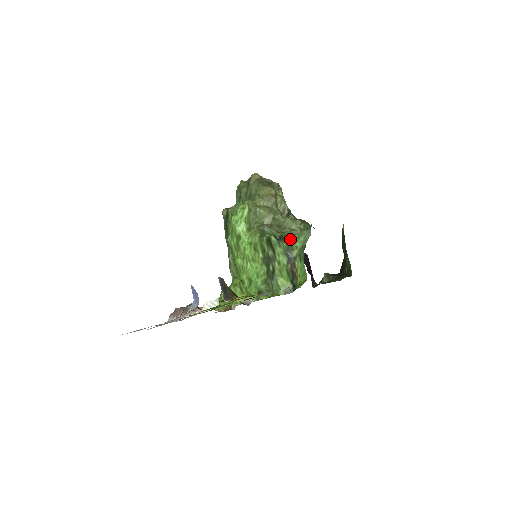
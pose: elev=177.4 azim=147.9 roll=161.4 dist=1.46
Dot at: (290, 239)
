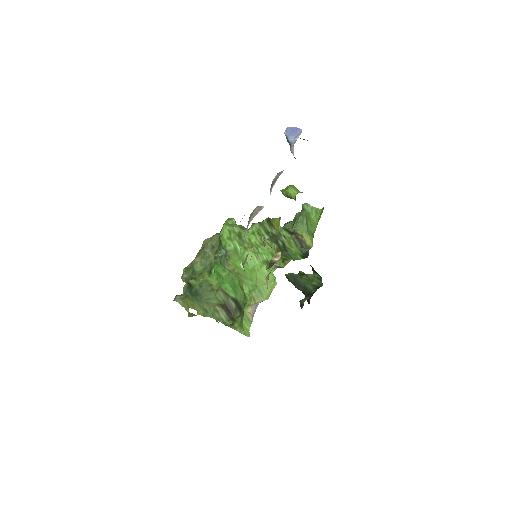
Dot at: occluded
